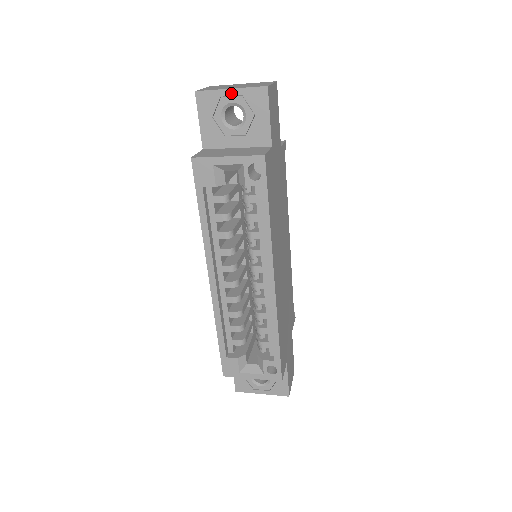
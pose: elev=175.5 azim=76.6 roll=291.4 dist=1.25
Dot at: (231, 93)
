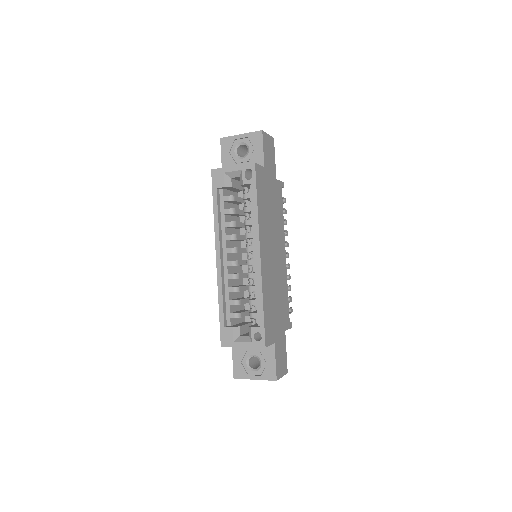
Dot at: (241, 137)
